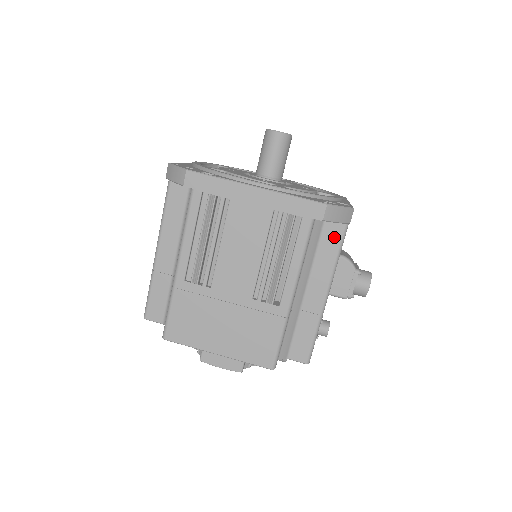
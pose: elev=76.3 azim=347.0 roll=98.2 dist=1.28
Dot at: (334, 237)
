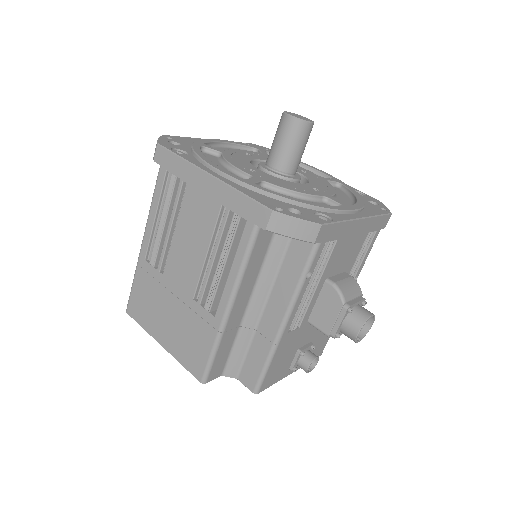
Dot at: (300, 255)
